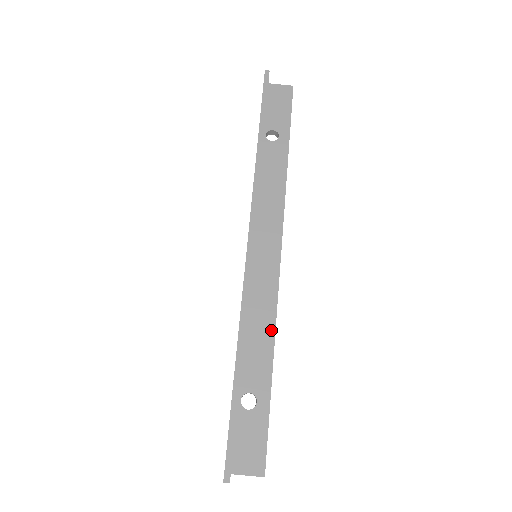
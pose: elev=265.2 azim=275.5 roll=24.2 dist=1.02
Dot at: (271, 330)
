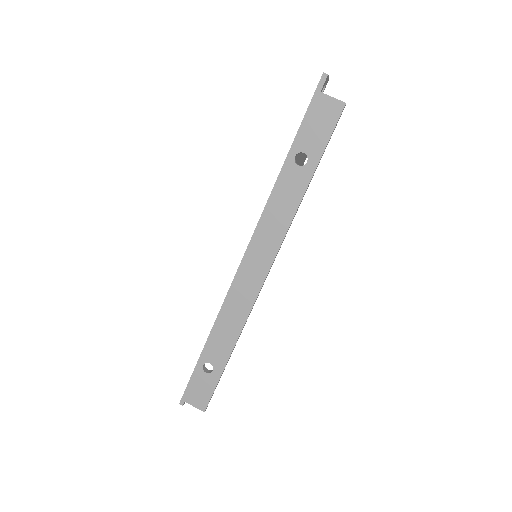
Dot at: (238, 330)
